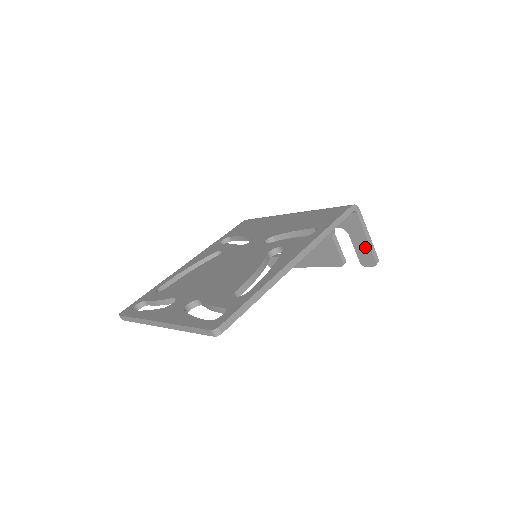
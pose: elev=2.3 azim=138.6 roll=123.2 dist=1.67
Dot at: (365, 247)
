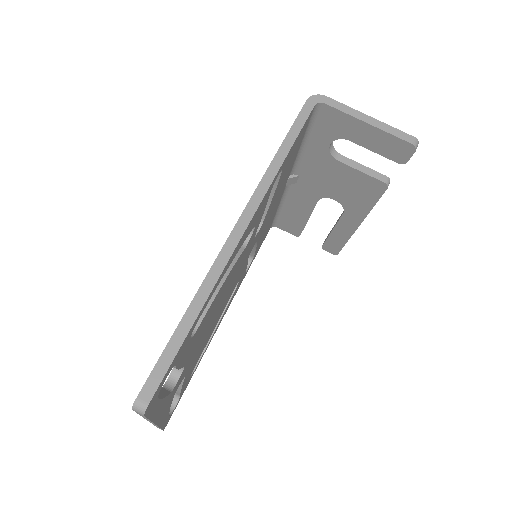
Dot at: (379, 137)
